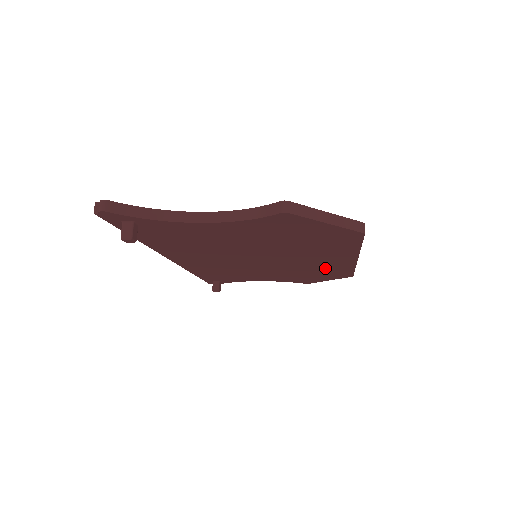
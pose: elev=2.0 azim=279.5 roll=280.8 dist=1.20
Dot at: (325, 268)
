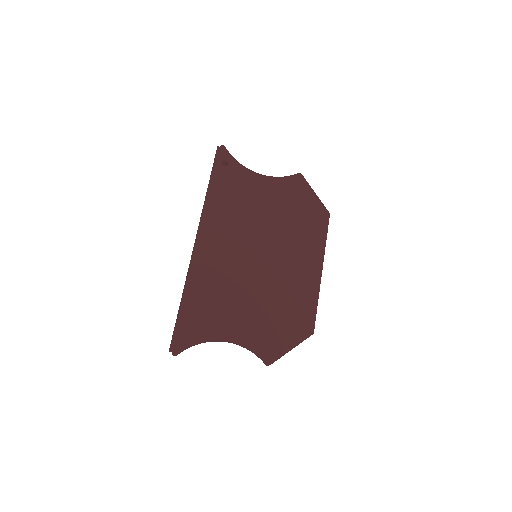
Dot at: (297, 295)
